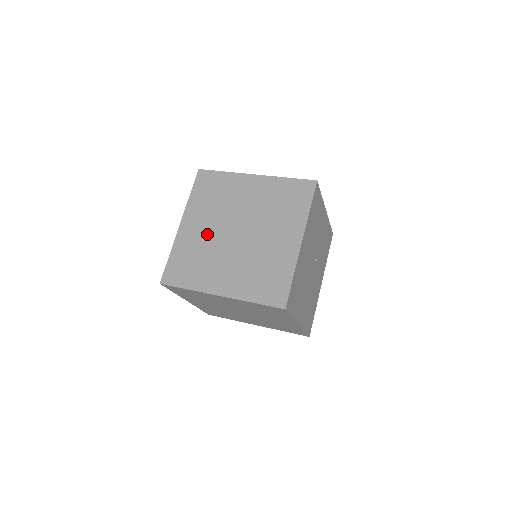
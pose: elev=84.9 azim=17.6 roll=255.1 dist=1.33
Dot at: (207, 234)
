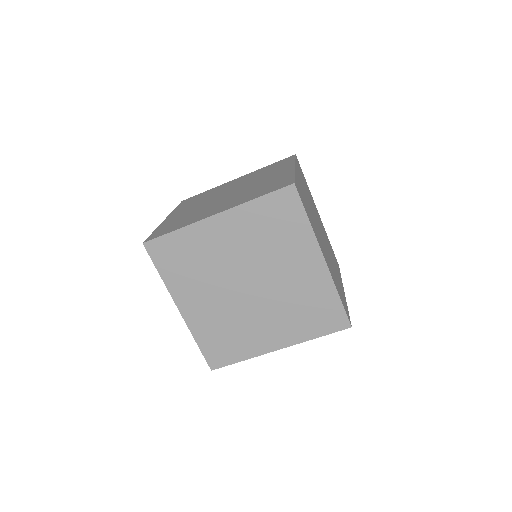
Dot at: (226, 255)
